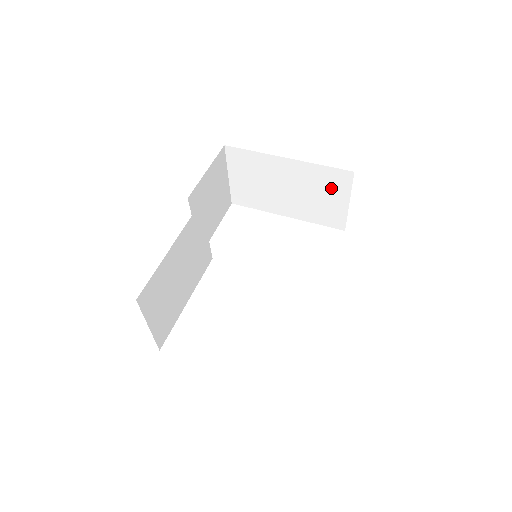
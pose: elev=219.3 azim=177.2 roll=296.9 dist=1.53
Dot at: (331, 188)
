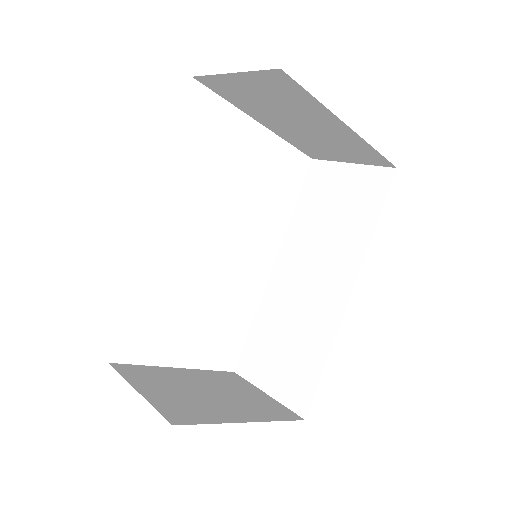
Dot at: (353, 154)
